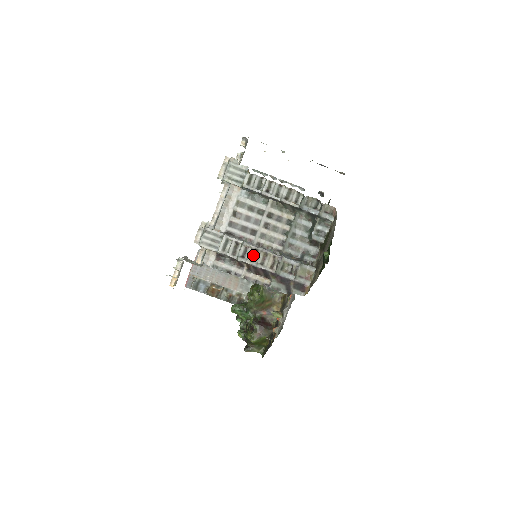
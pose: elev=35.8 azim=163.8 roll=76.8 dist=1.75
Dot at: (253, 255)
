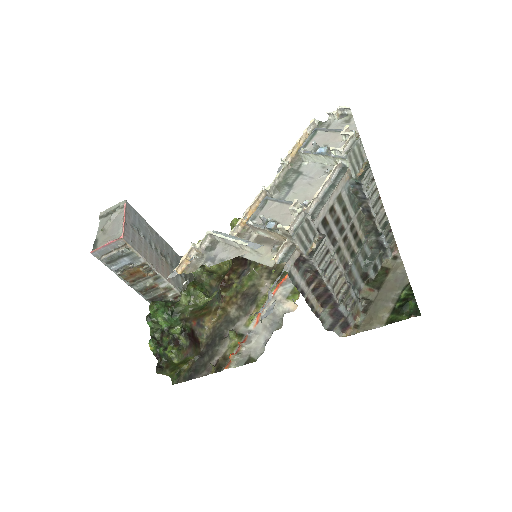
Dot at: (331, 273)
